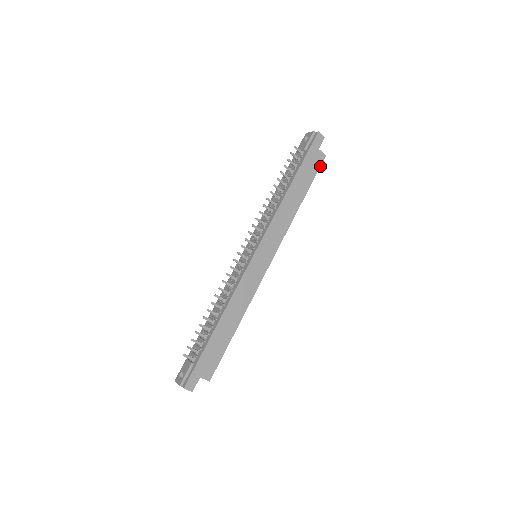
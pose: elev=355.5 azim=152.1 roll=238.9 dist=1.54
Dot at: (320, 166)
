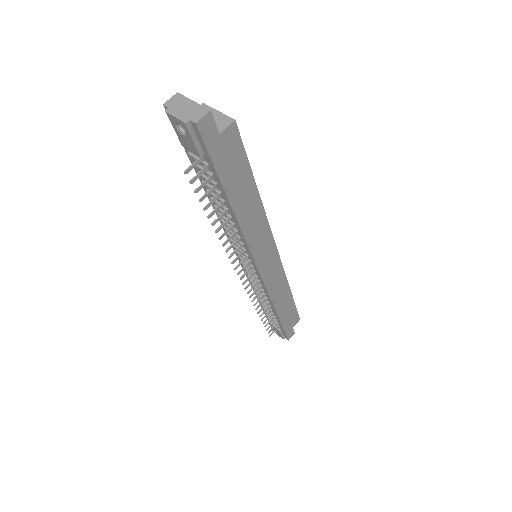
Dot at: (241, 141)
